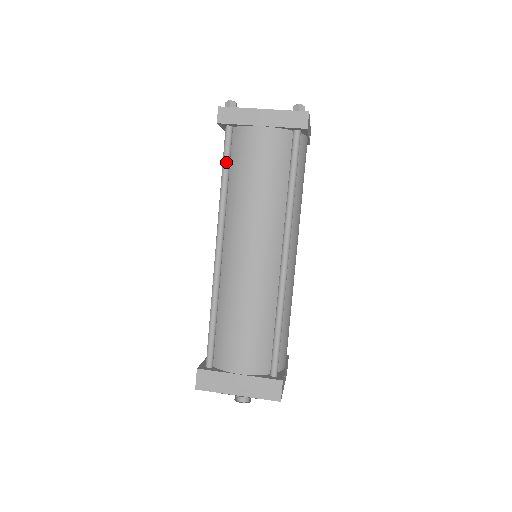
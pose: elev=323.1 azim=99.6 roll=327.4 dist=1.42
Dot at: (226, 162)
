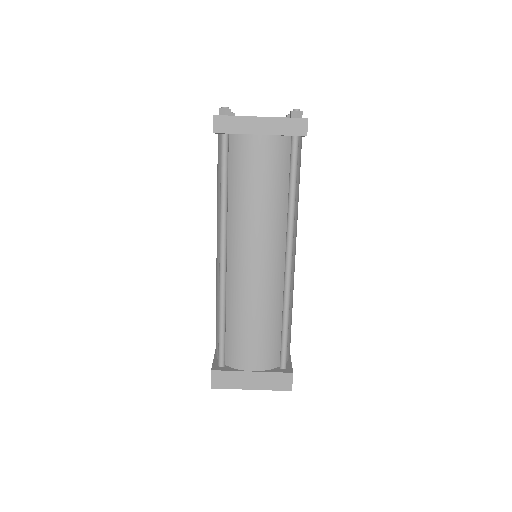
Dot at: (225, 172)
